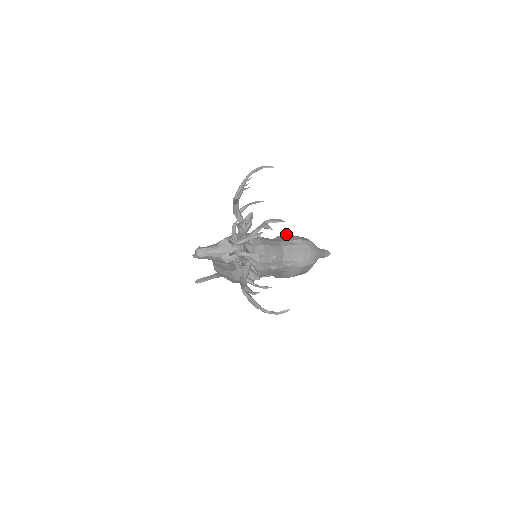
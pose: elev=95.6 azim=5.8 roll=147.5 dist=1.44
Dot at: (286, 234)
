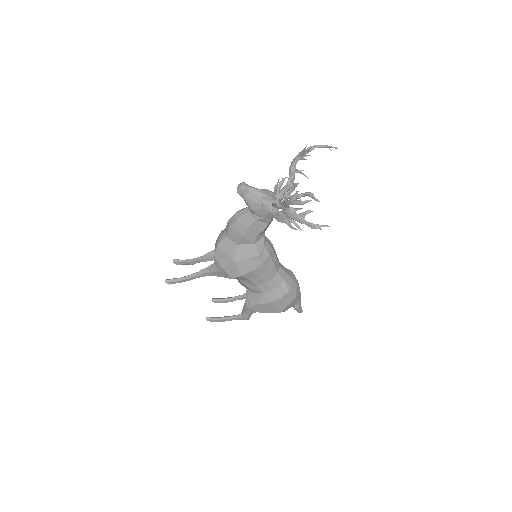
Dot at: occluded
